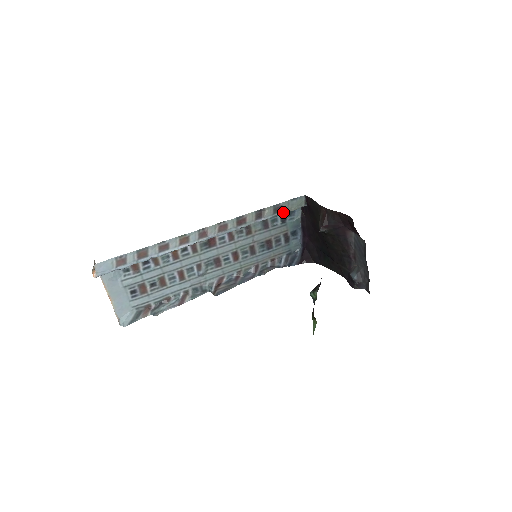
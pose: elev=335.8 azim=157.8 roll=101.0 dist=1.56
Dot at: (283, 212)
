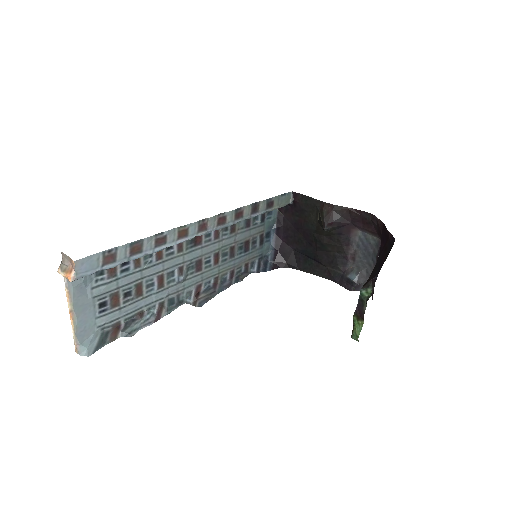
Dot at: (274, 208)
